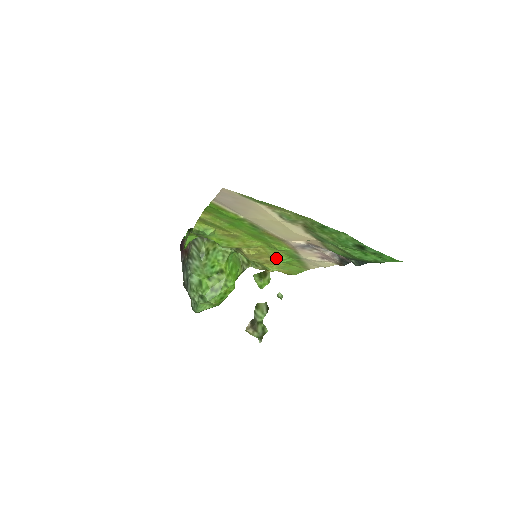
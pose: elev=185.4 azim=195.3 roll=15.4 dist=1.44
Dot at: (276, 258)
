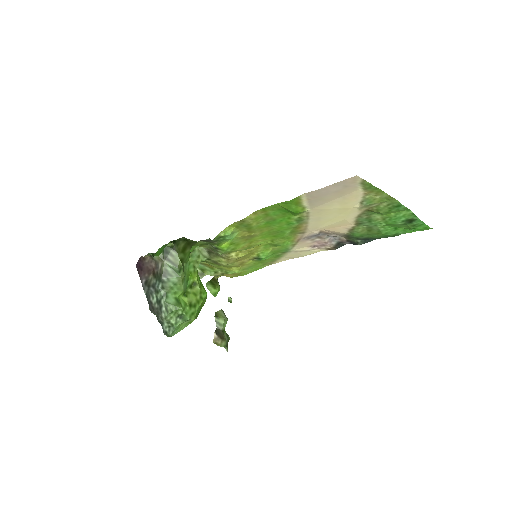
Dot at: (261, 256)
